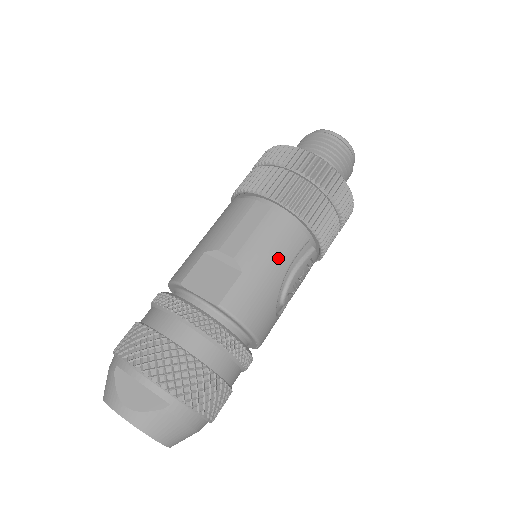
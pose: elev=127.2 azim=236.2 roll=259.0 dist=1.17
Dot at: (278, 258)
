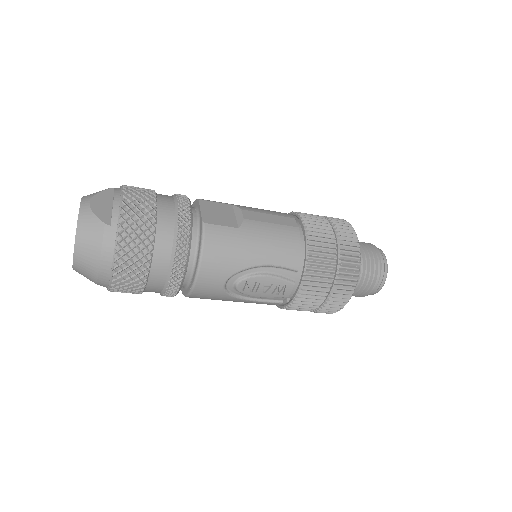
Dot at: (267, 250)
